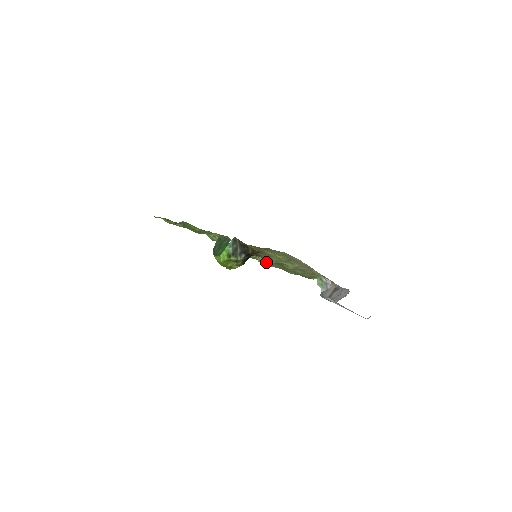
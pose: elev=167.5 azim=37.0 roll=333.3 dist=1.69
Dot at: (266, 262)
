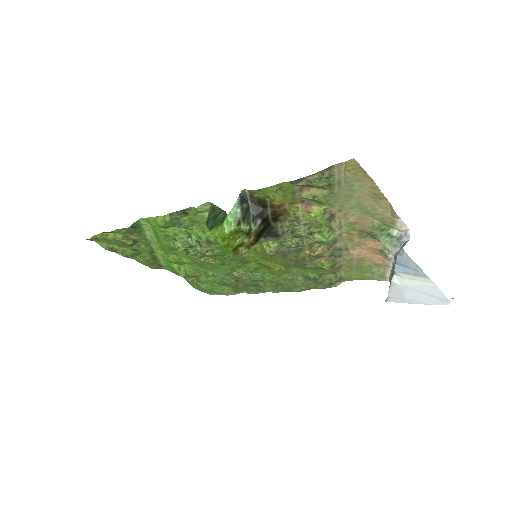
Dot at: (259, 282)
